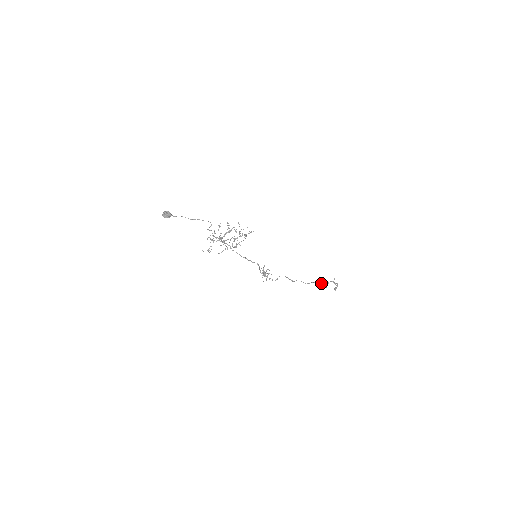
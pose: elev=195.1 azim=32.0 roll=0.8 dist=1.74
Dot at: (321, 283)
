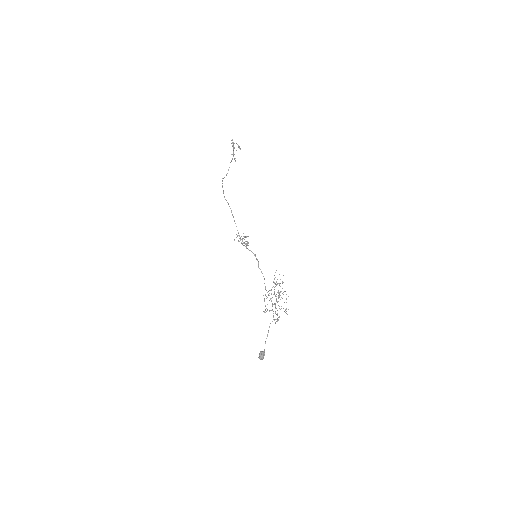
Dot at: (231, 161)
